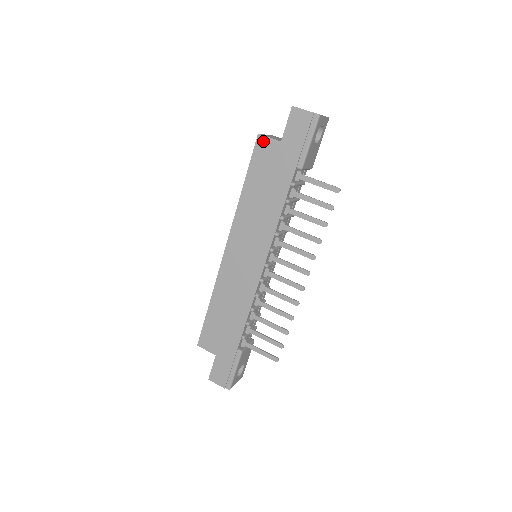
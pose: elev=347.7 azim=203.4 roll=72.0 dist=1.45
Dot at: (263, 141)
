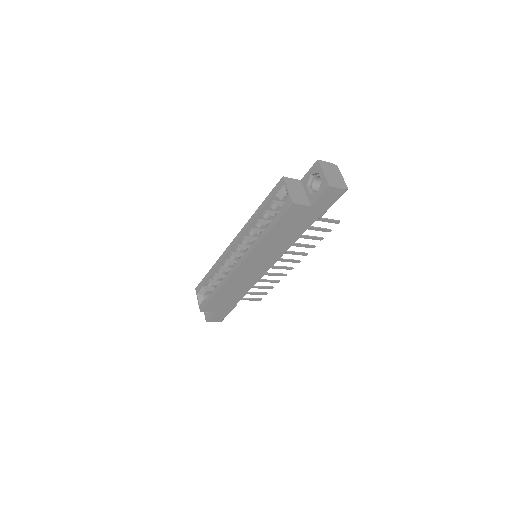
Dot at: (296, 207)
